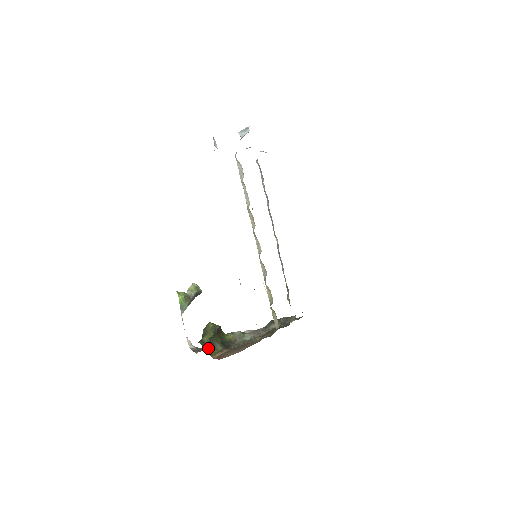
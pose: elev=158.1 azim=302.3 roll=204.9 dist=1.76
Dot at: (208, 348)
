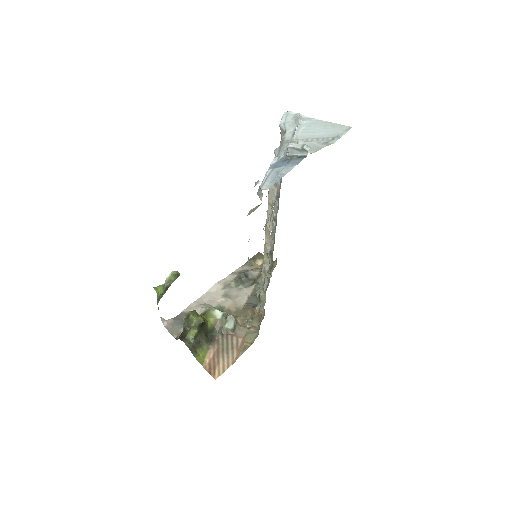
Dot at: (194, 349)
